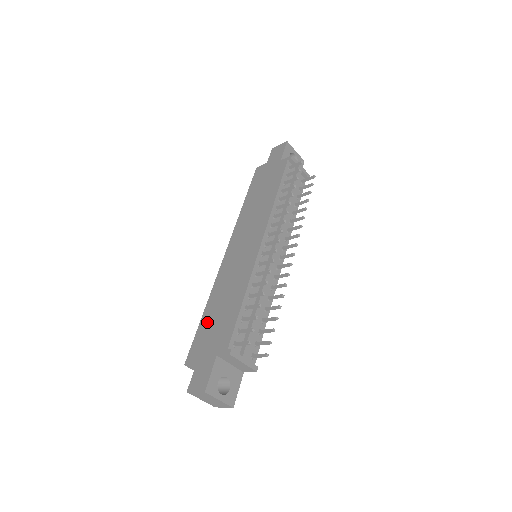
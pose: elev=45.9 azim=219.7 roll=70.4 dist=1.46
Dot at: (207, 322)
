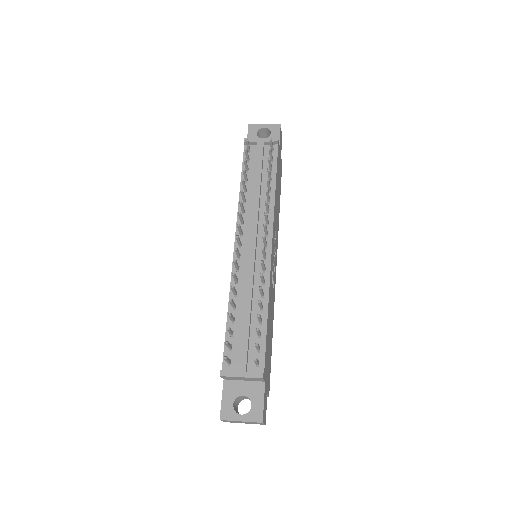
Dot at: occluded
